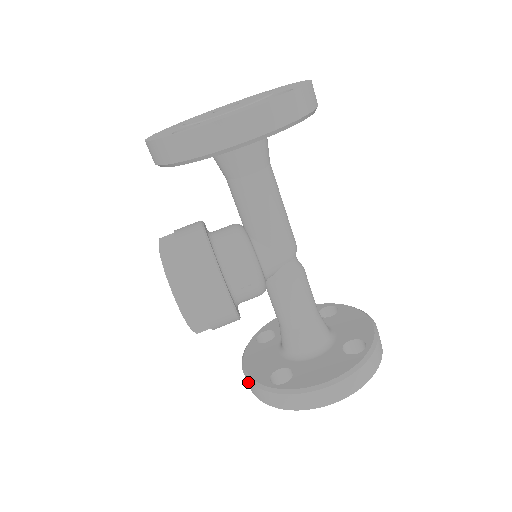
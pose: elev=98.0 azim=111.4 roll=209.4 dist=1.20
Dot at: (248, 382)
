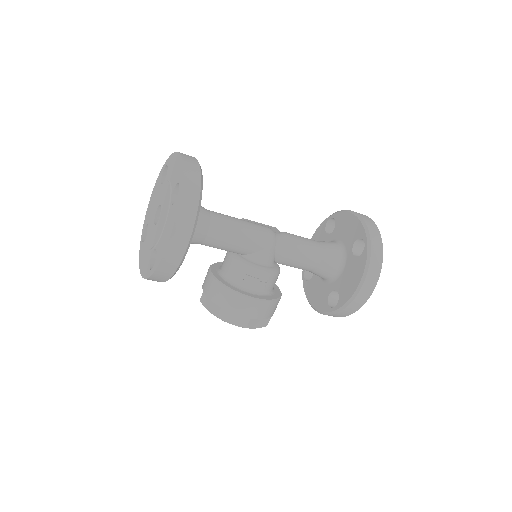
Dot at: occluded
